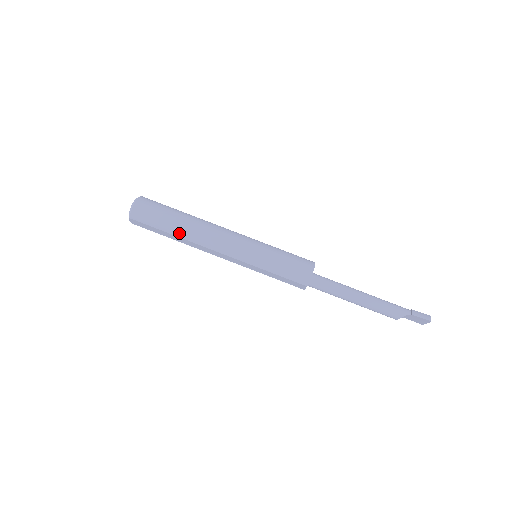
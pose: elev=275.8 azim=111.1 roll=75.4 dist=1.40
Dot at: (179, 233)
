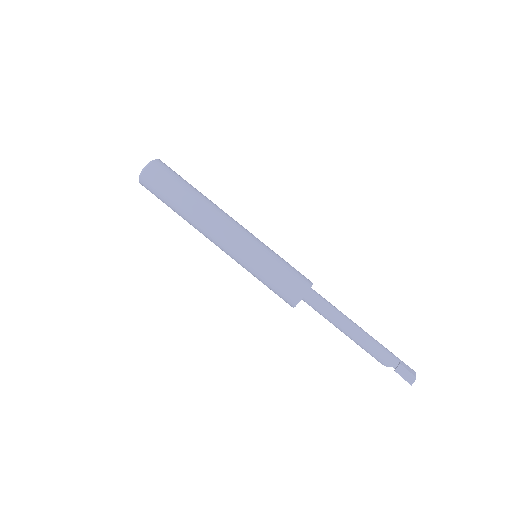
Dot at: (181, 216)
